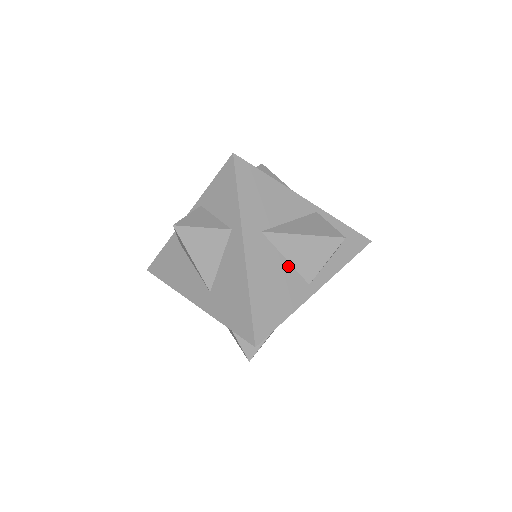
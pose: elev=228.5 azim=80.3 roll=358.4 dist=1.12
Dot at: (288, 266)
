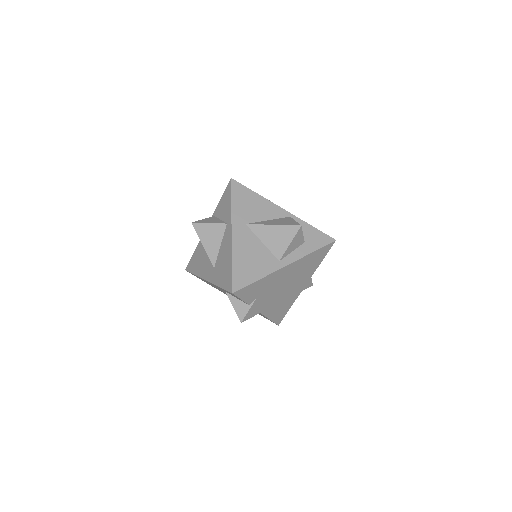
Dot at: (264, 247)
